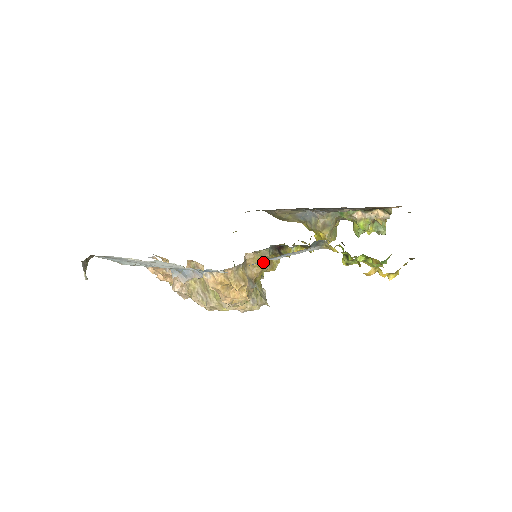
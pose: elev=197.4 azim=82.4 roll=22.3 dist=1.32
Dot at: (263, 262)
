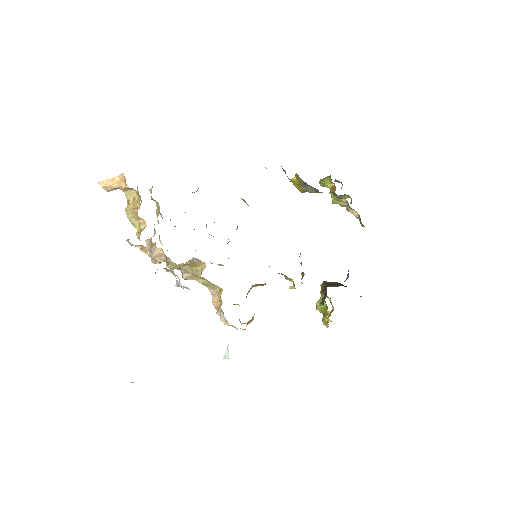
Dot at: occluded
